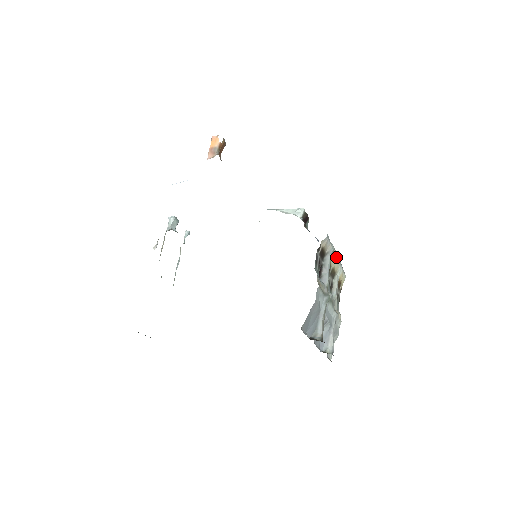
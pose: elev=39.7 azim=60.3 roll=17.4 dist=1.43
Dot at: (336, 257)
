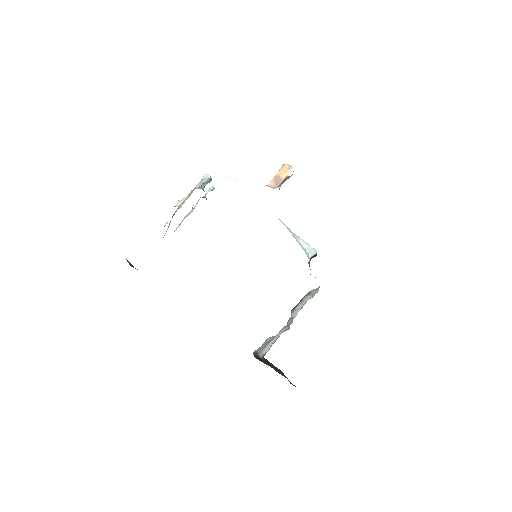
Dot at: occluded
